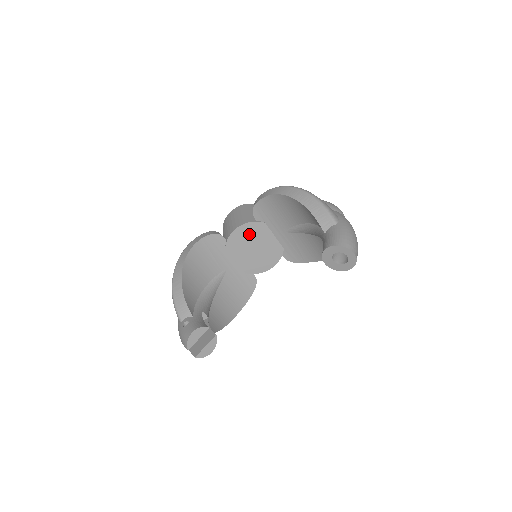
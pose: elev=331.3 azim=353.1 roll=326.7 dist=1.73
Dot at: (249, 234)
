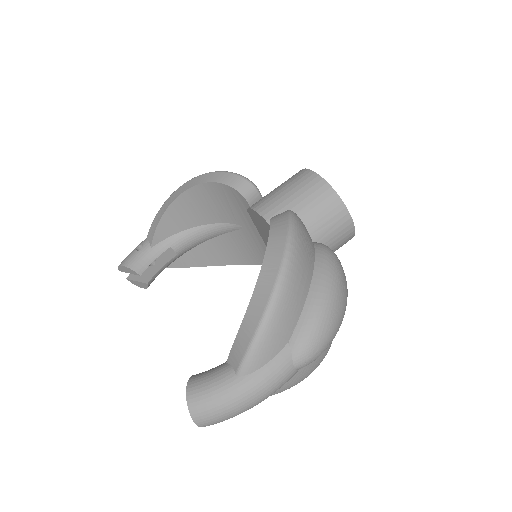
Dot at: (268, 229)
